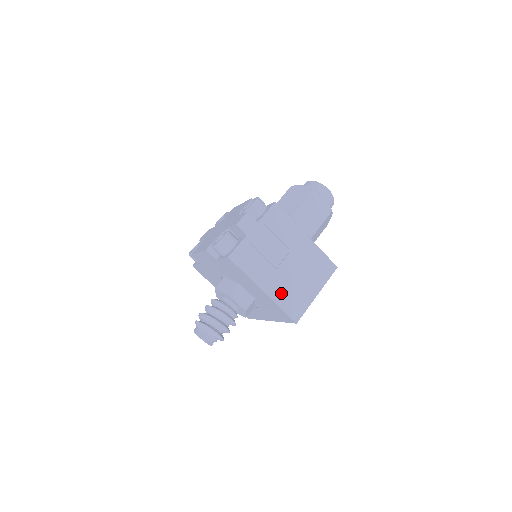
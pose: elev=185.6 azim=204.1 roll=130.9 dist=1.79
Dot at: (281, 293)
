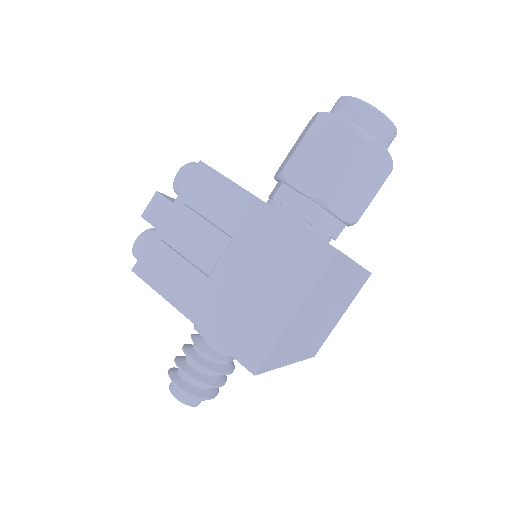
Dot at: (220, 319)
